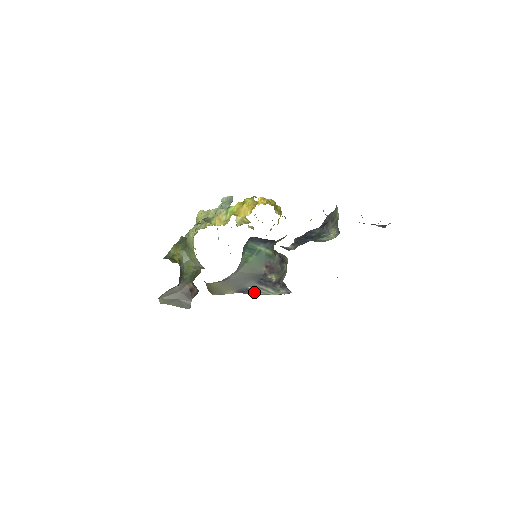
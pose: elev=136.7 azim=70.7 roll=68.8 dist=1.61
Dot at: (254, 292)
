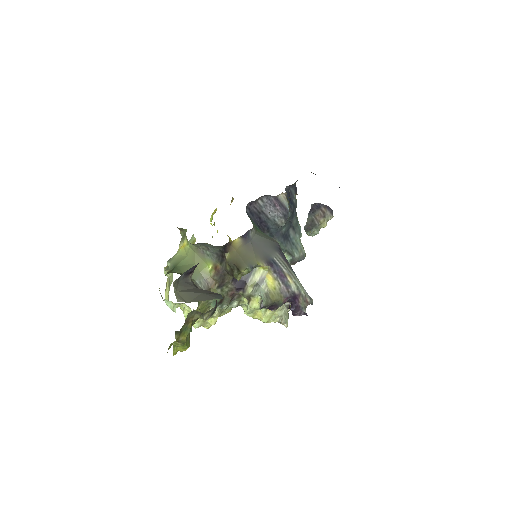
Dot at: (281, 272)
